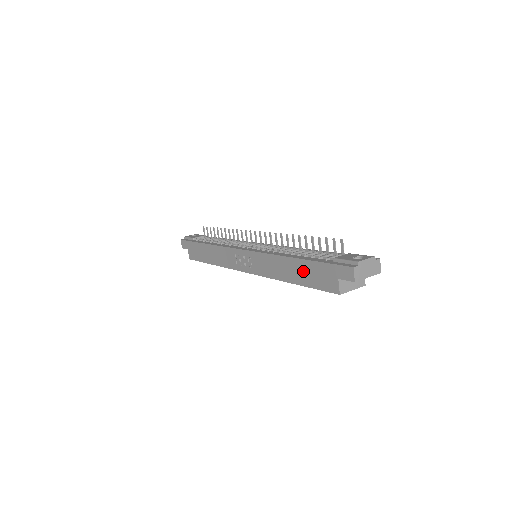
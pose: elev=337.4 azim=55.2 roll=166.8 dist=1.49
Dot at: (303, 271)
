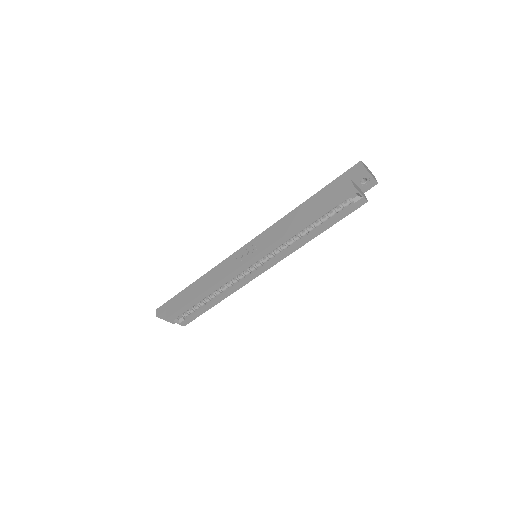
Dot at: (315, 202)
